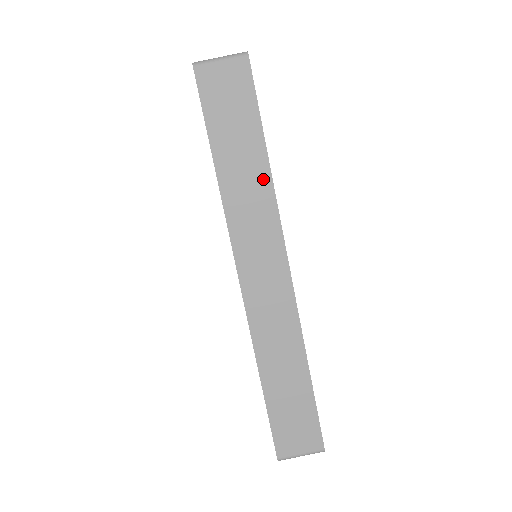
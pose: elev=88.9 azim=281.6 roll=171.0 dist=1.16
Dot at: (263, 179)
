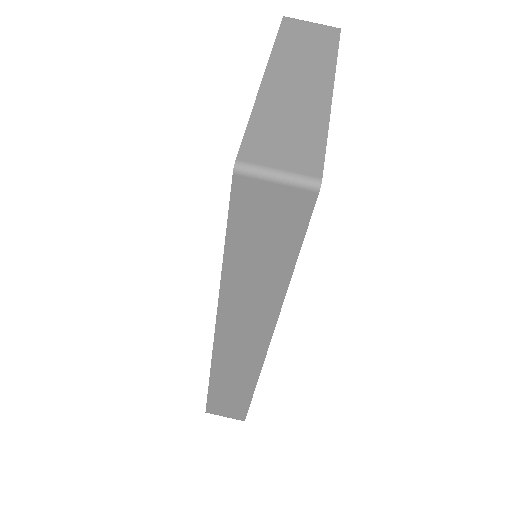
Dot at: (274, 294)
